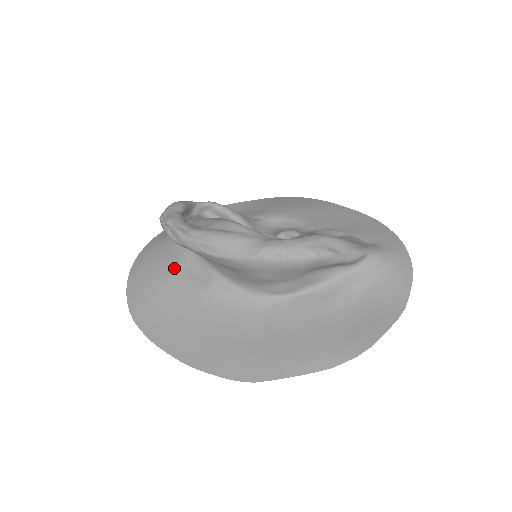
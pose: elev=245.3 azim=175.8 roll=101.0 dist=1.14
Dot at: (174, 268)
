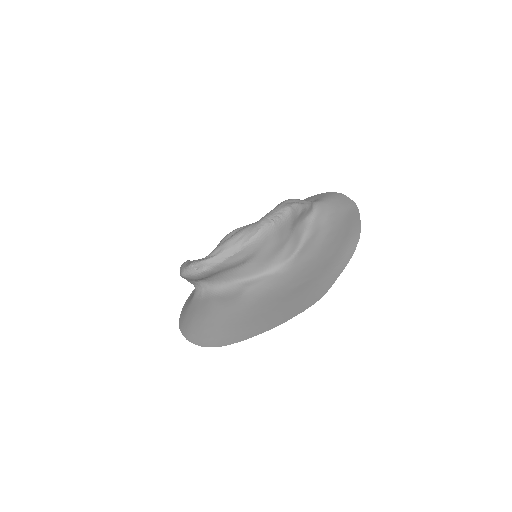
Dot at: (213, 305)
